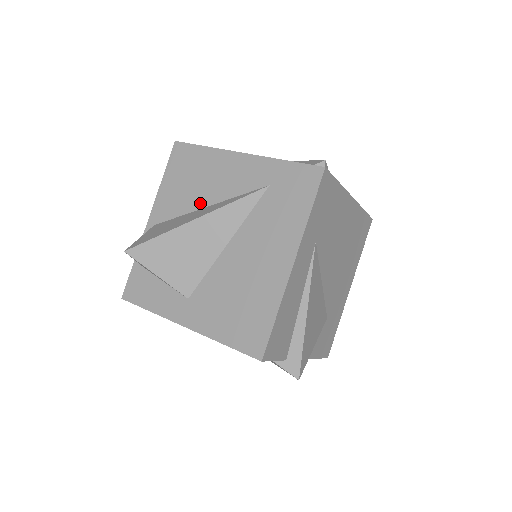
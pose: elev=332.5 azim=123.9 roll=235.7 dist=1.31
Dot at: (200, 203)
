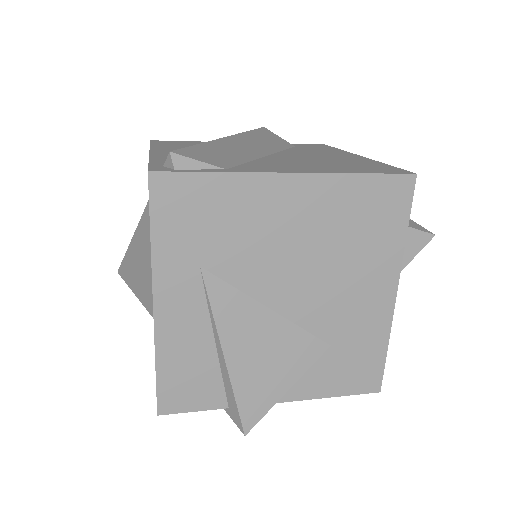
Dot at: occluded
